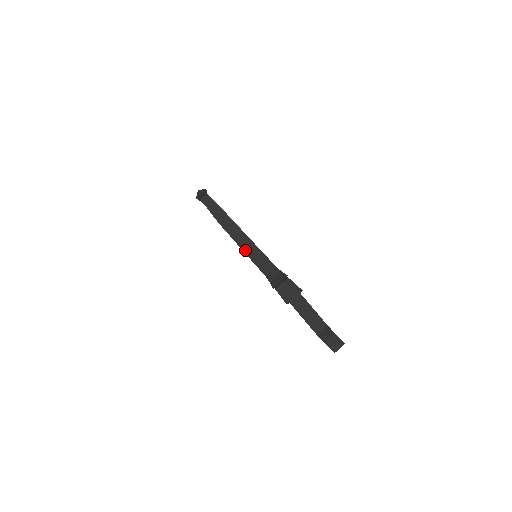
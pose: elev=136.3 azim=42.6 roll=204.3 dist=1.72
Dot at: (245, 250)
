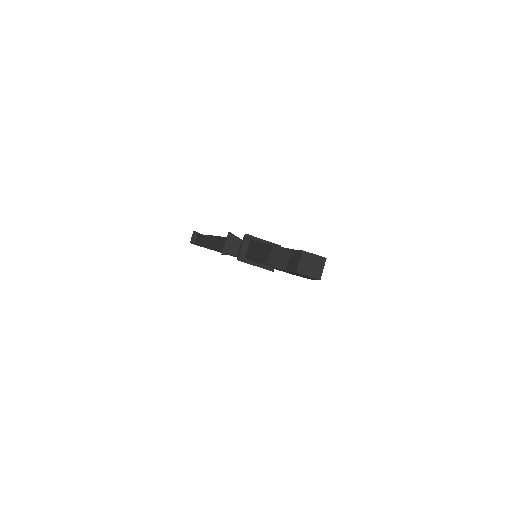
Dot at: (217, 249)
